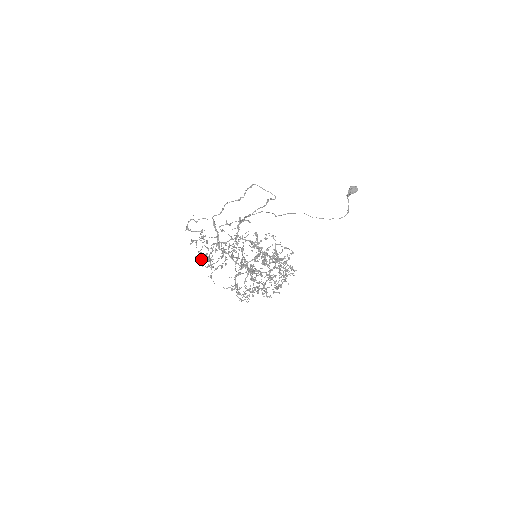
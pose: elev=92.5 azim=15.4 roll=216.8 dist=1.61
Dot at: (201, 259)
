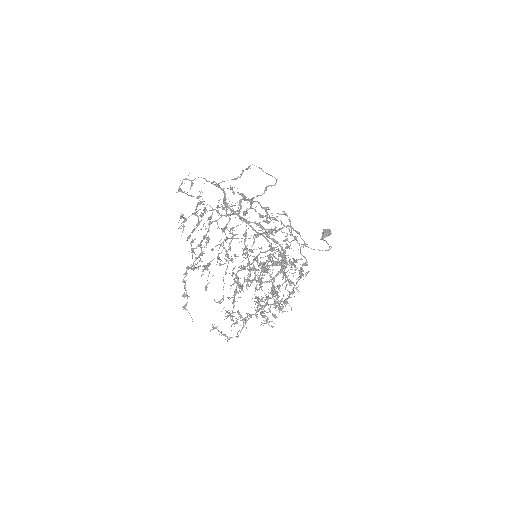
Dot at: occluded
